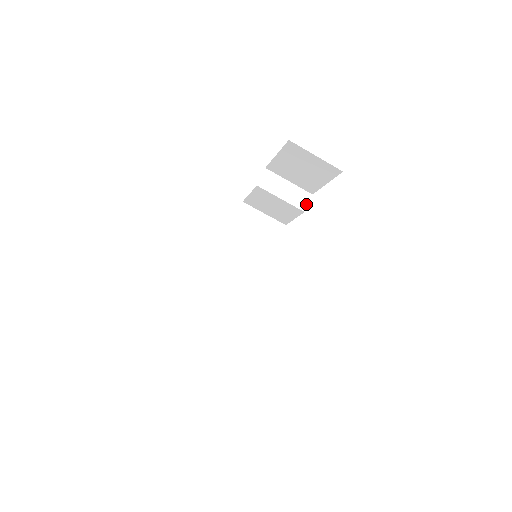
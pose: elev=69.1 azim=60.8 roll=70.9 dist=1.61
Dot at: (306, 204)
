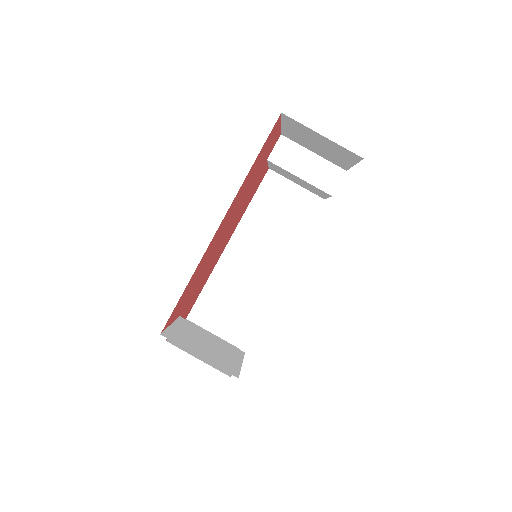
Dot at: (335, 185)
